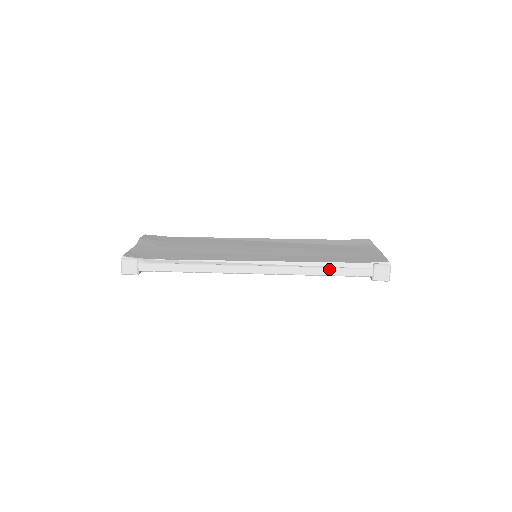
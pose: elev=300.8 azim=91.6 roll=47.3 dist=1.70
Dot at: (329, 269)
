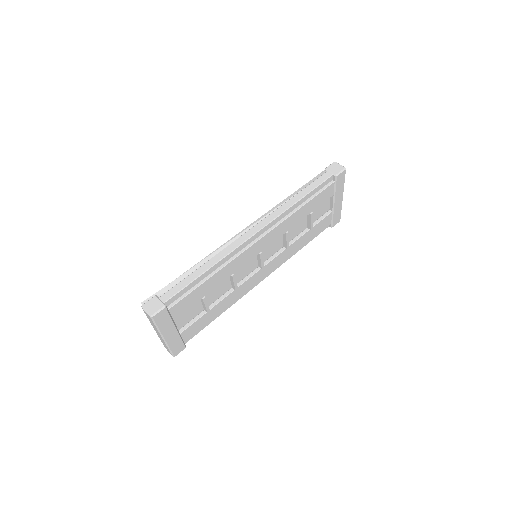
Dot at: (301, 192)
